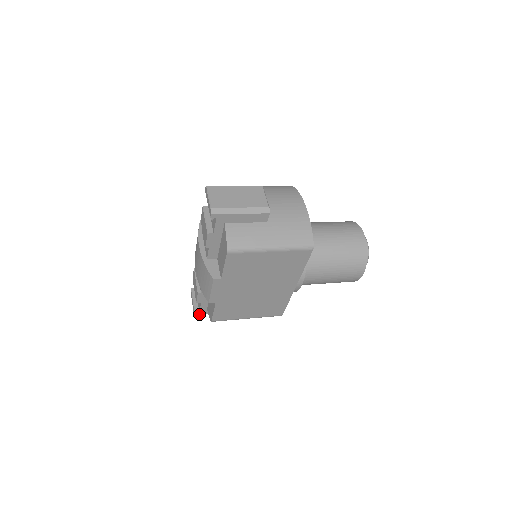
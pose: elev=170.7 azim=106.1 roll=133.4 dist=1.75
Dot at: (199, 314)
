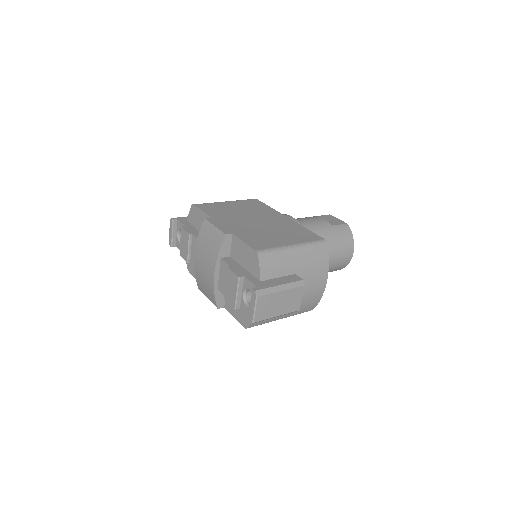
Dot at: (174, 245)
